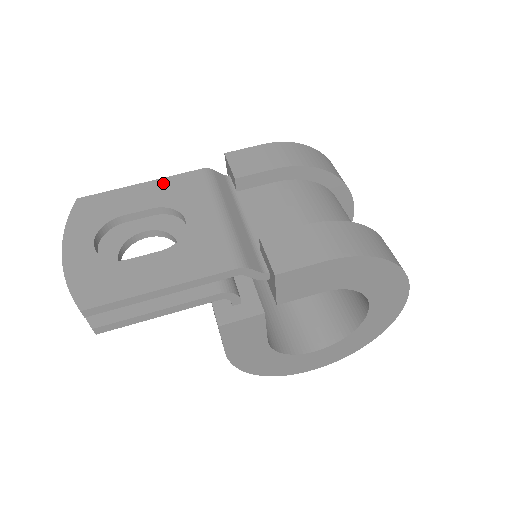
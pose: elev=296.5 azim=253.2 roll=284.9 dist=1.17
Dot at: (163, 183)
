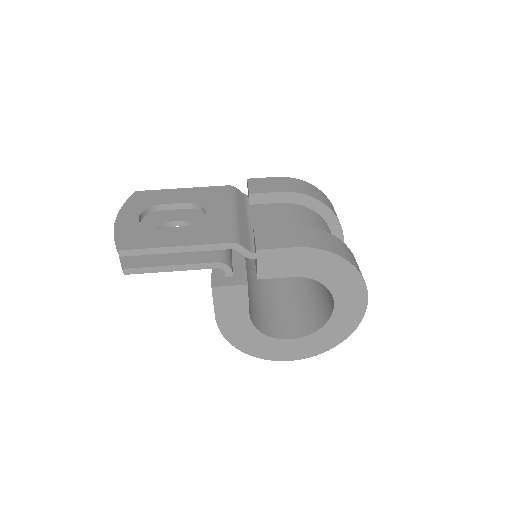
Dot at: (198, 190)
